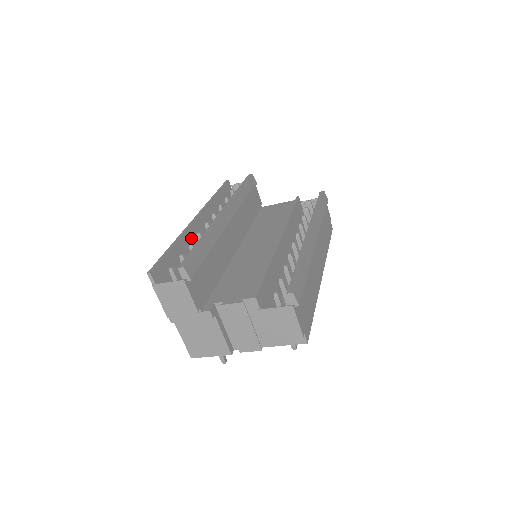
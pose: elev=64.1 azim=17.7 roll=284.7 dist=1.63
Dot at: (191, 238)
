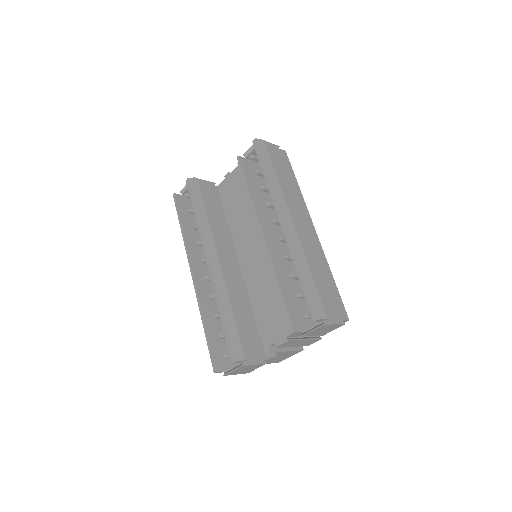
Dot at: (206, 297)
